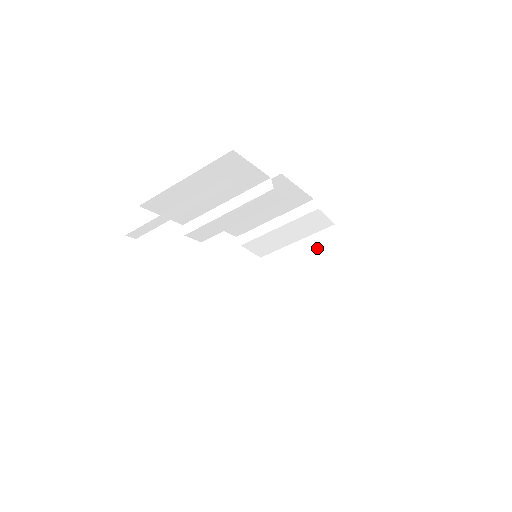
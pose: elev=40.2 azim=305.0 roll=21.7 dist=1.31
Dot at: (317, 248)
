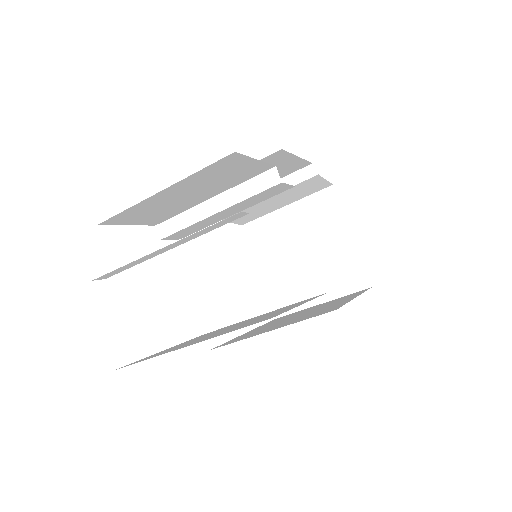
Dot at: (313, 214)
